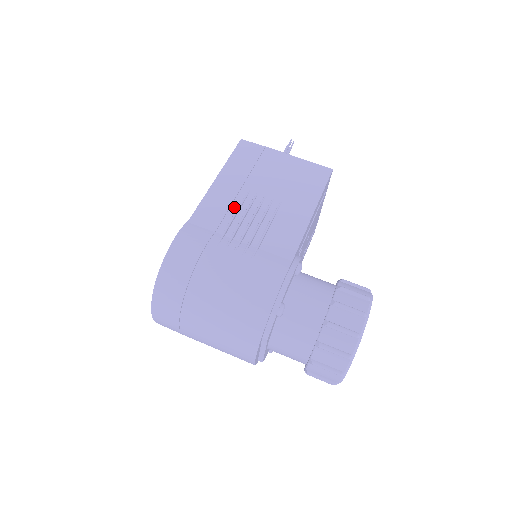
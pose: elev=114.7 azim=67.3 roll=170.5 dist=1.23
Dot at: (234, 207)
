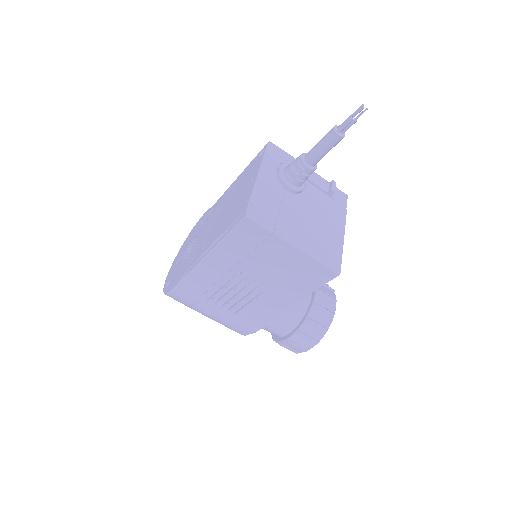
Dot at: (224, 280)
